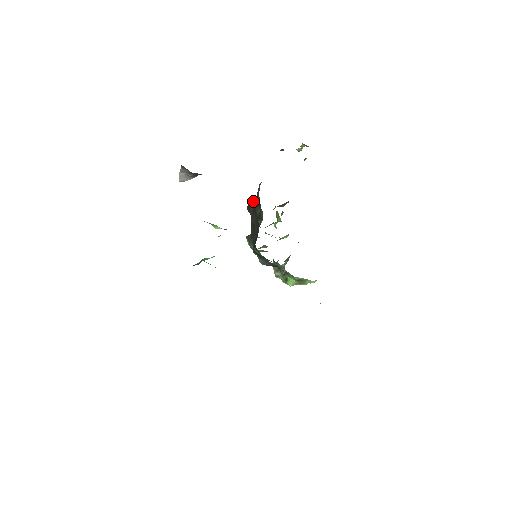
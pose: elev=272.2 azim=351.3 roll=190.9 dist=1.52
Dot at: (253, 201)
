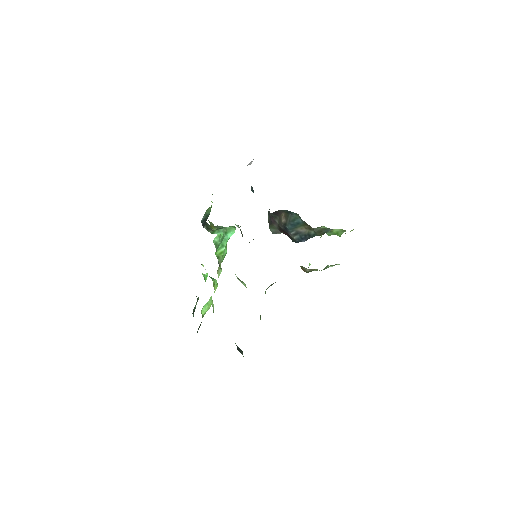
Dot at: occluded
